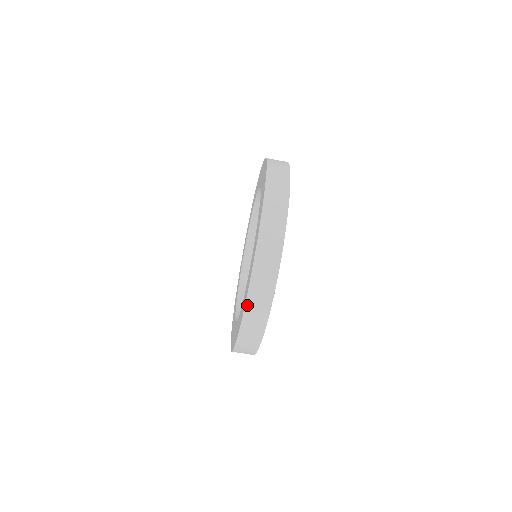
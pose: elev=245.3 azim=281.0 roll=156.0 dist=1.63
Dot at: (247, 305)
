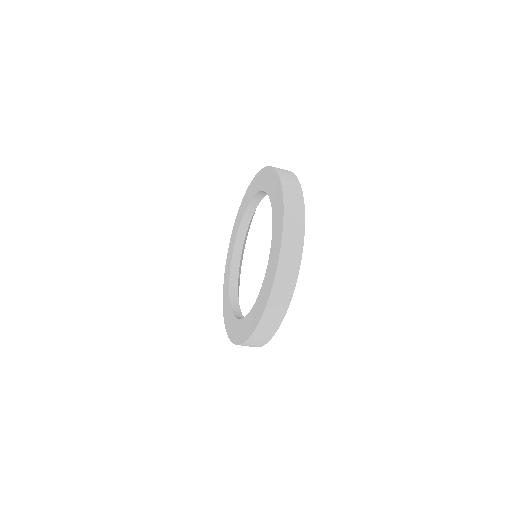
Dot at: (278, 269)
